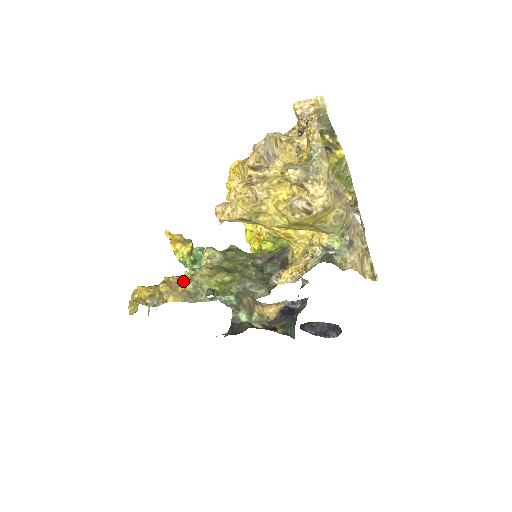
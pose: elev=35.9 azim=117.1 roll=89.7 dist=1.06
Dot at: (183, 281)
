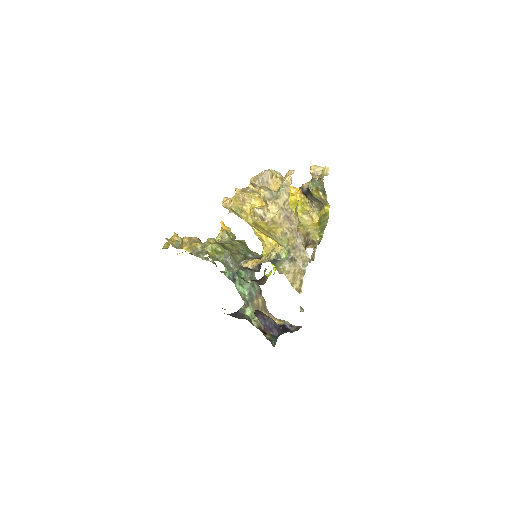
Dot at: (198, 242)
